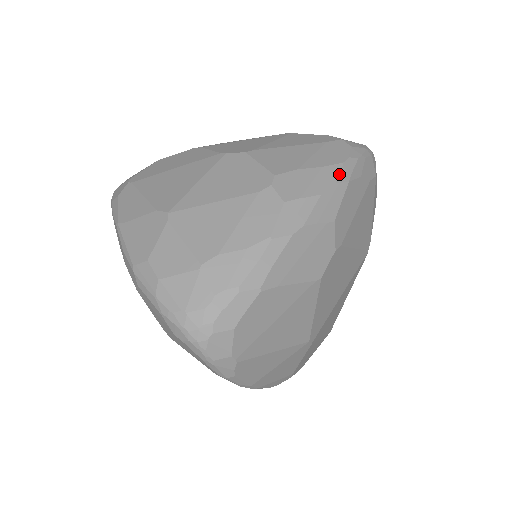
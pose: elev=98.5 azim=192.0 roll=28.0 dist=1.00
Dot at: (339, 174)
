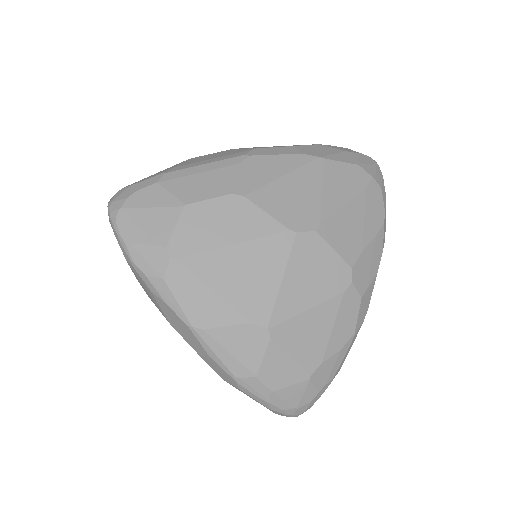
Dot at: (383, 239)
